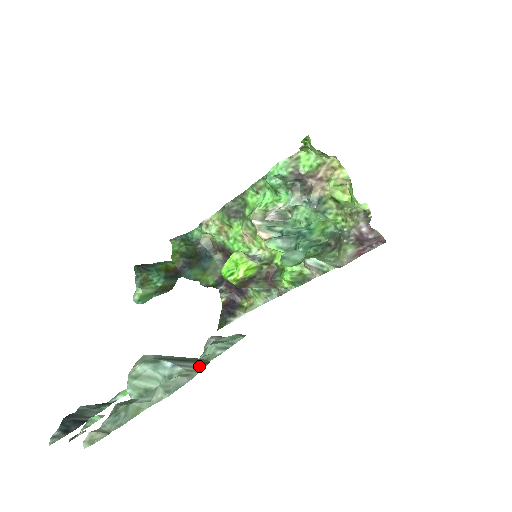
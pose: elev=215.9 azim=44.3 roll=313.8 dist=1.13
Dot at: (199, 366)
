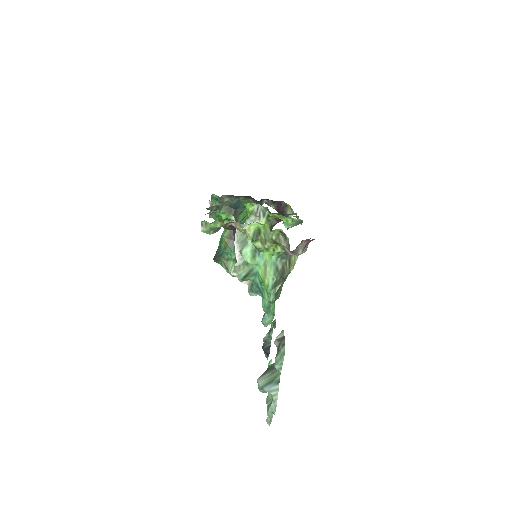
Dot at: (277, 388)
